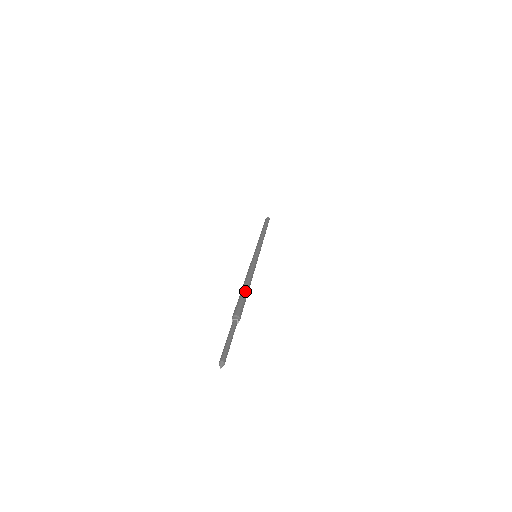
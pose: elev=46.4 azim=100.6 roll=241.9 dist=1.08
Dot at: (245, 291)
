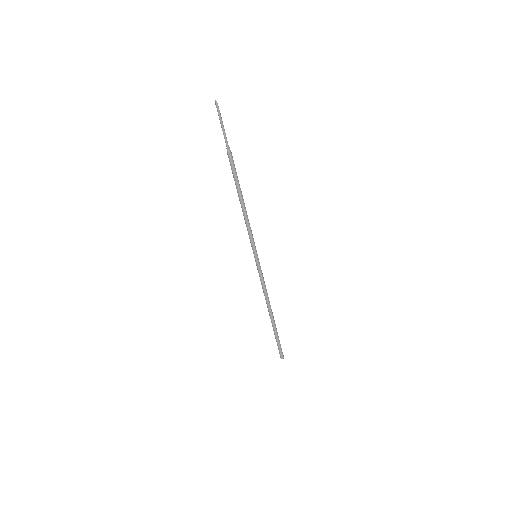
Dot at: (239, 184)
